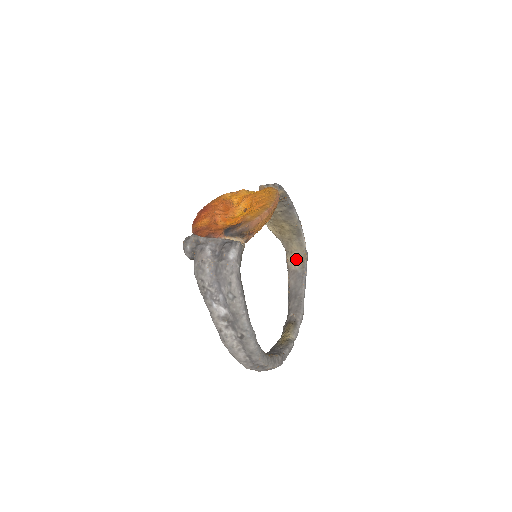
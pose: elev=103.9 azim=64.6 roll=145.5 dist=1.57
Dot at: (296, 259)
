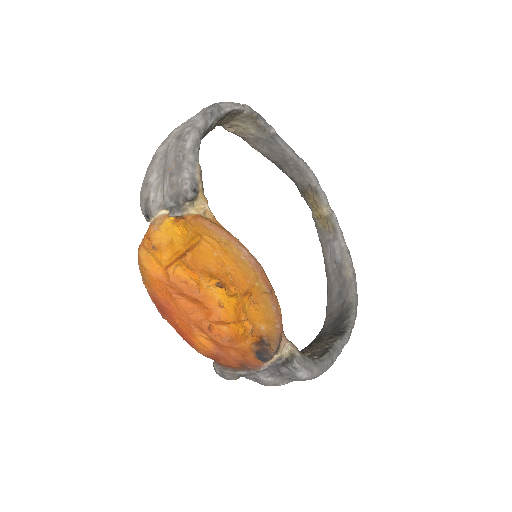
Dot at: (244, 127)
